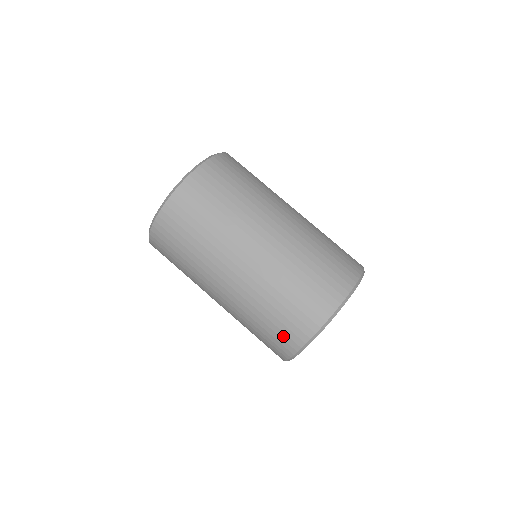
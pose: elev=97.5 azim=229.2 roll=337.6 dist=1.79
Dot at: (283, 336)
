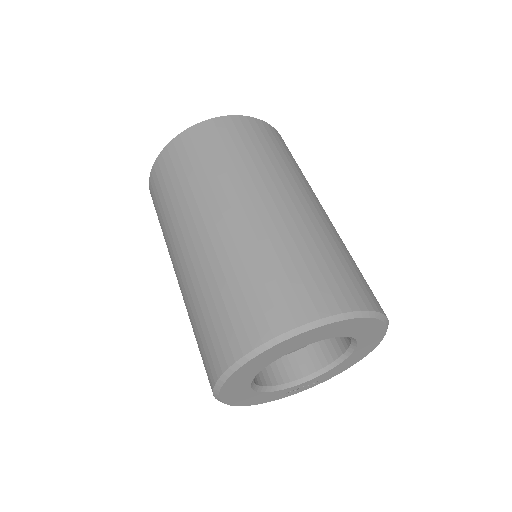
Dot at: (256, 311)
